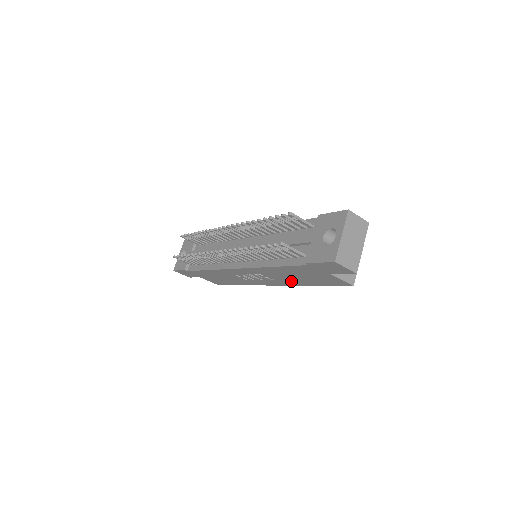
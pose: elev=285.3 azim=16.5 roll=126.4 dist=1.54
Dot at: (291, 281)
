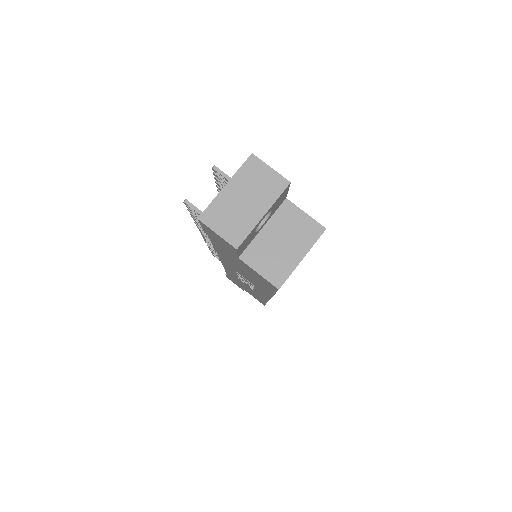
Dot at: (258, 286)
